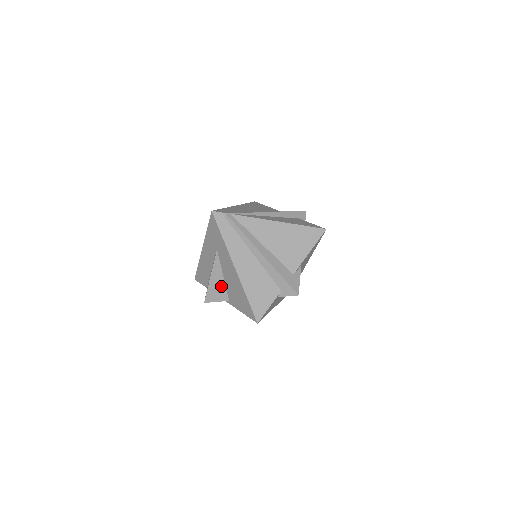
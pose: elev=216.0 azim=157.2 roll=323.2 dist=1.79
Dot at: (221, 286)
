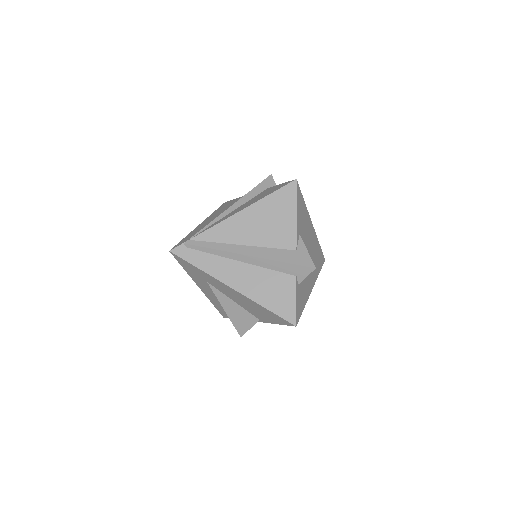
Dot at: (241, 312)
